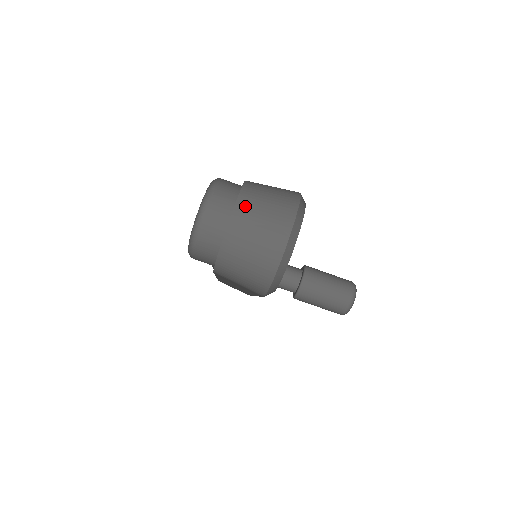
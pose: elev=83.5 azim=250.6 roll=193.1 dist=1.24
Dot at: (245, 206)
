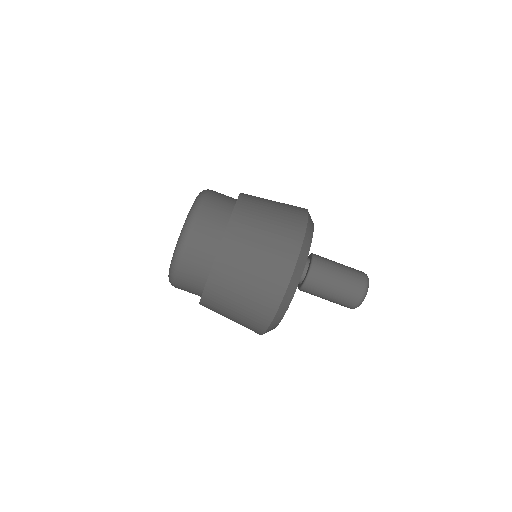
Dot at: (237, 236)
